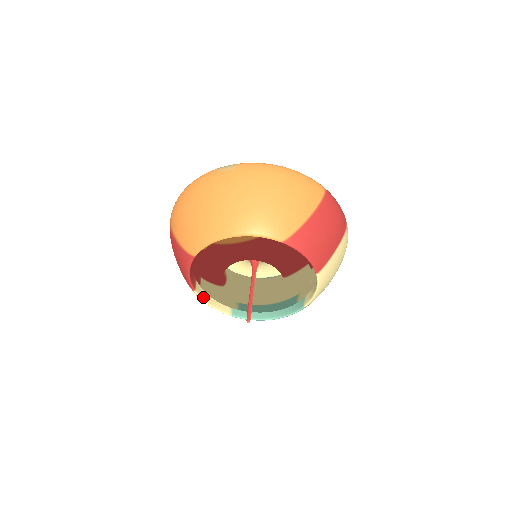
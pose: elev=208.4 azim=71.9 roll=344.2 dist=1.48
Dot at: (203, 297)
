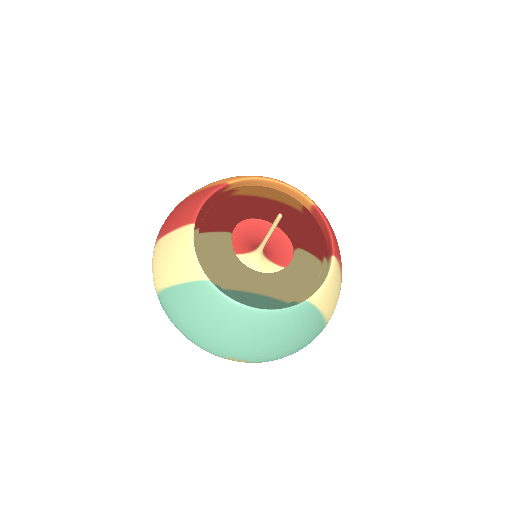
Dot at: (193, 242)
